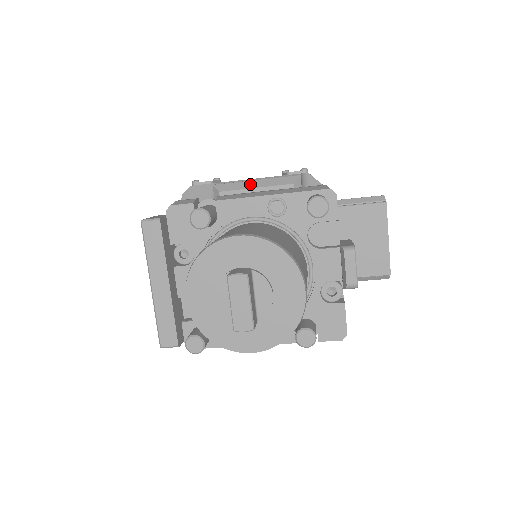
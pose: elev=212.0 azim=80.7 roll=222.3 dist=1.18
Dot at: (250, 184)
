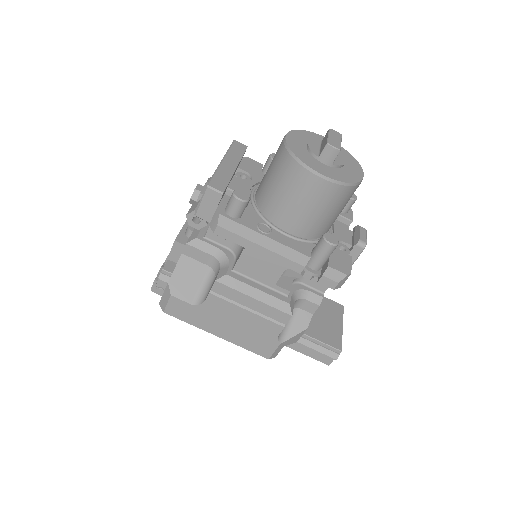
Dot at: occluded
